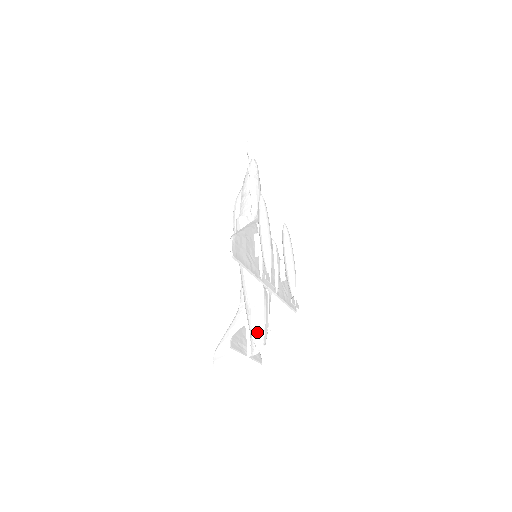
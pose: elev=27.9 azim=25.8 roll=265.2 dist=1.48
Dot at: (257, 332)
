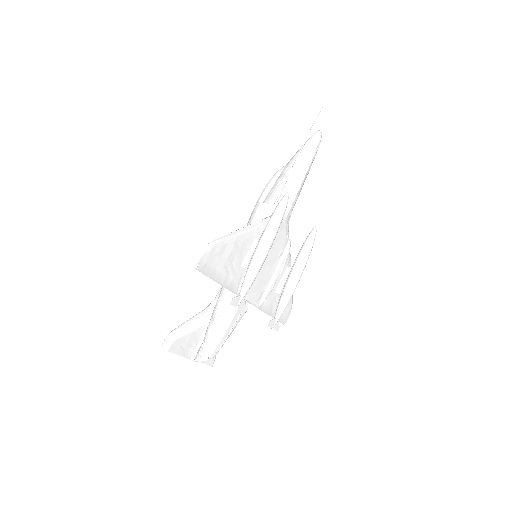
Dot at: (208, 343)
